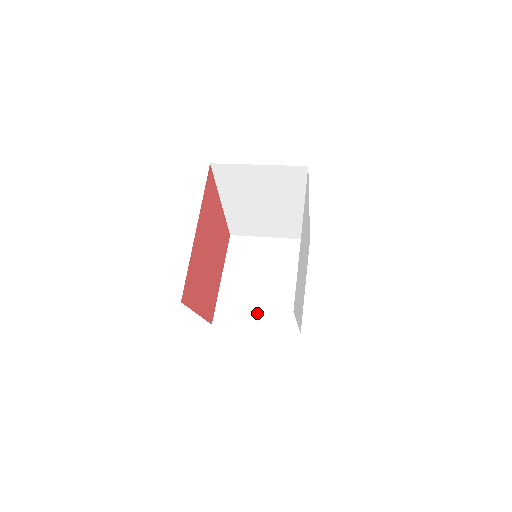
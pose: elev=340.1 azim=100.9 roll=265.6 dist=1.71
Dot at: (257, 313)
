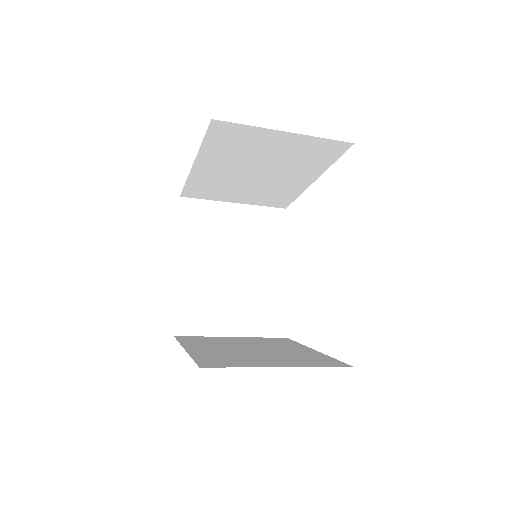
Dot at: (232, 315)
